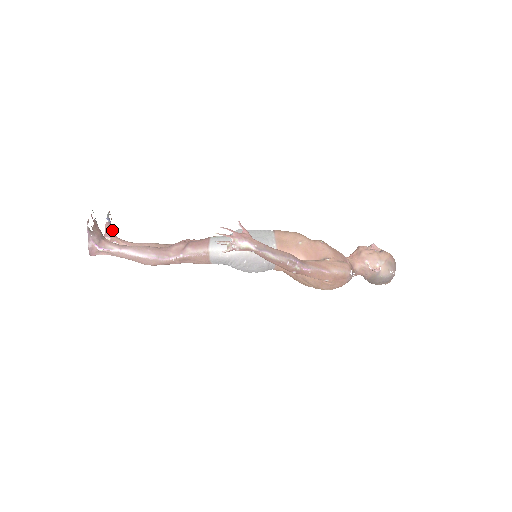
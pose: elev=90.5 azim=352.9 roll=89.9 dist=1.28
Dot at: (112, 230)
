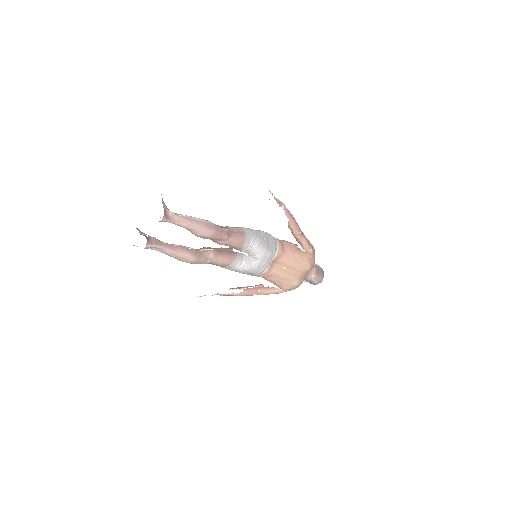
Dot at: occluded
